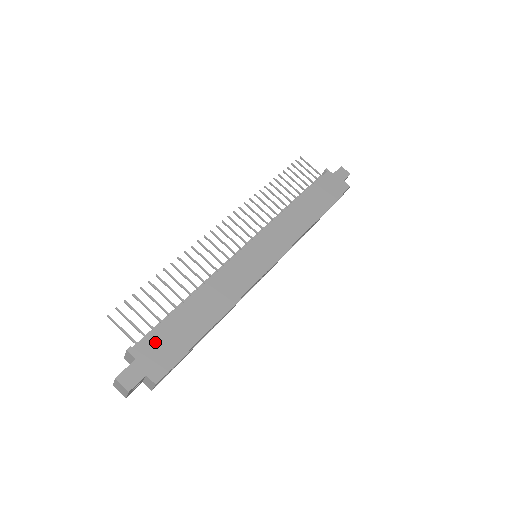
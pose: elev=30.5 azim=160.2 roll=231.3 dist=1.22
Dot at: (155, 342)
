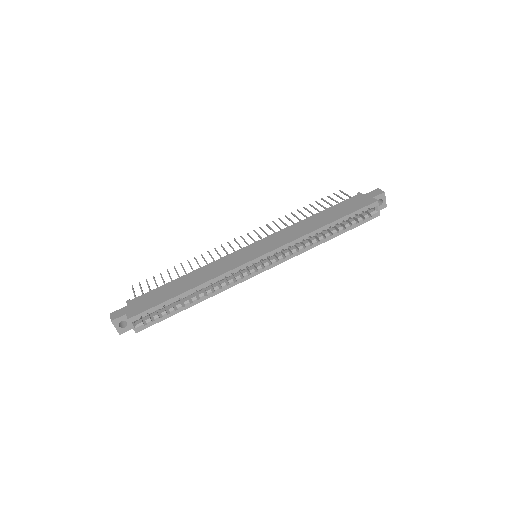
Dot at: (144, 298)
